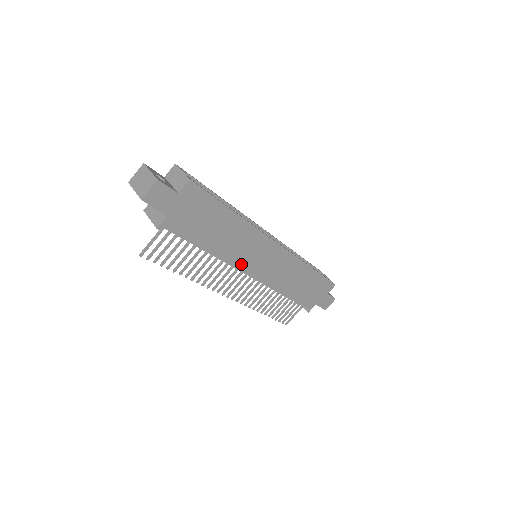
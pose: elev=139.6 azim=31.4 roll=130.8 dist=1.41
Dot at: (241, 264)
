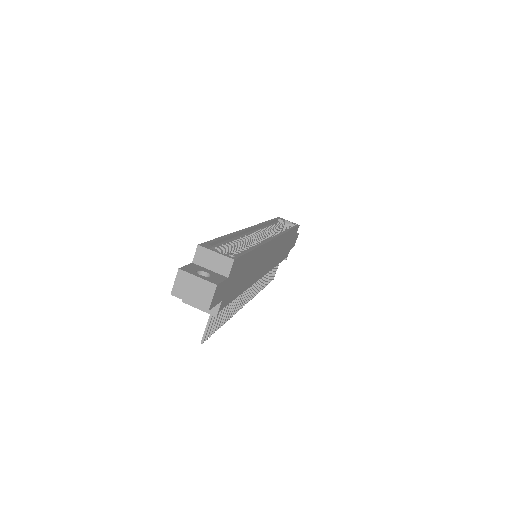
Dot at: (257, 276)
